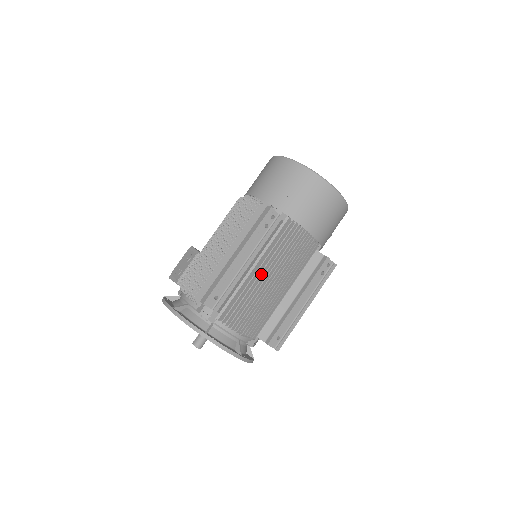
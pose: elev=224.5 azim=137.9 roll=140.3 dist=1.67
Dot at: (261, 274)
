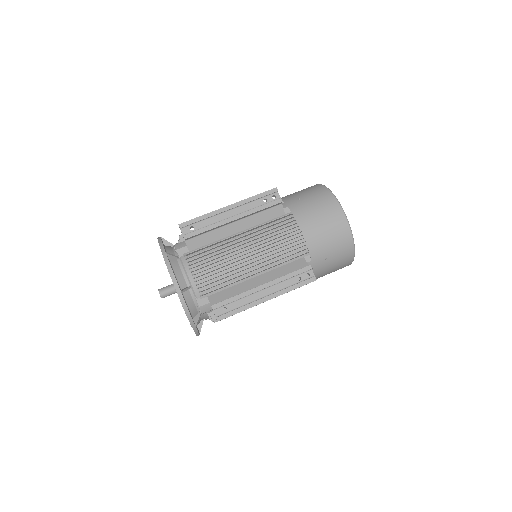
Dot at: (241, 240)
